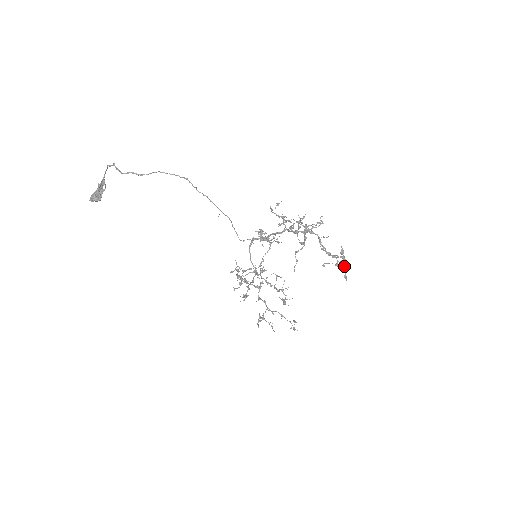
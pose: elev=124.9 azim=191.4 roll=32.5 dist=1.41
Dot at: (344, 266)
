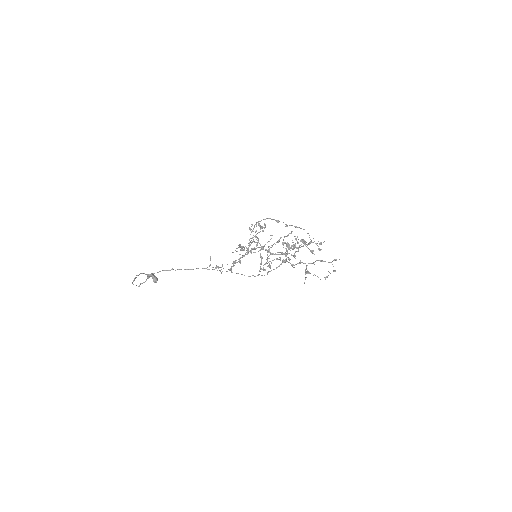
Dot at: occluded
